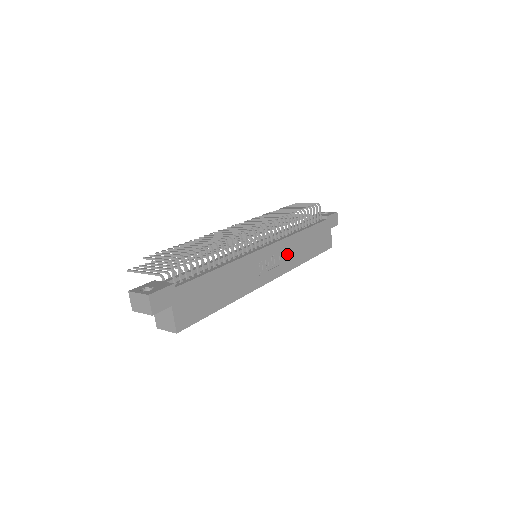
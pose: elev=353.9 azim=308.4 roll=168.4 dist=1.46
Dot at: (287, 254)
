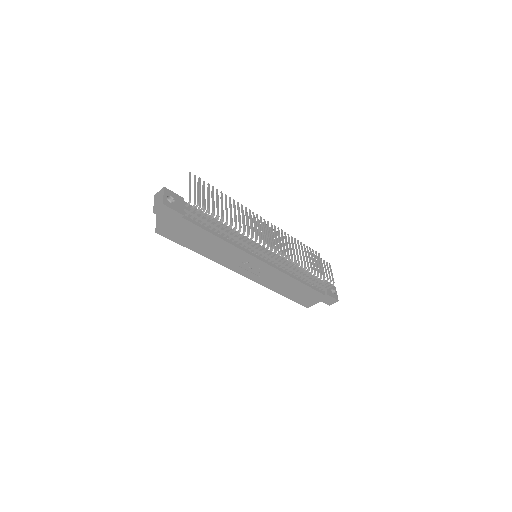
Dot at: (272, 278)
